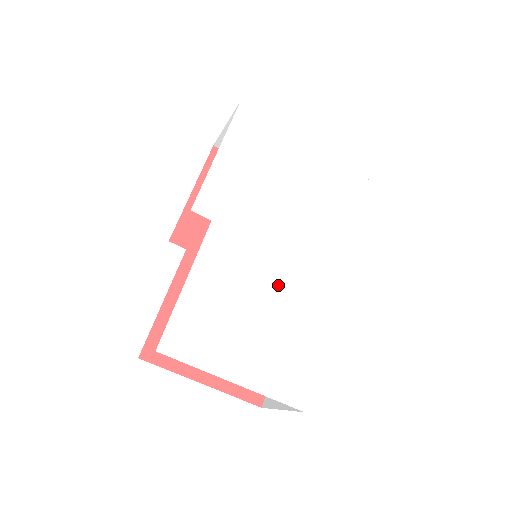
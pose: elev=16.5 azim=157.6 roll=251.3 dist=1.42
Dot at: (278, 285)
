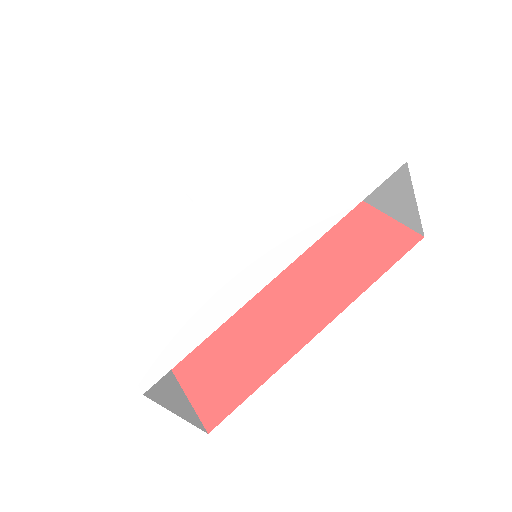
Dot at: (209, 262)
